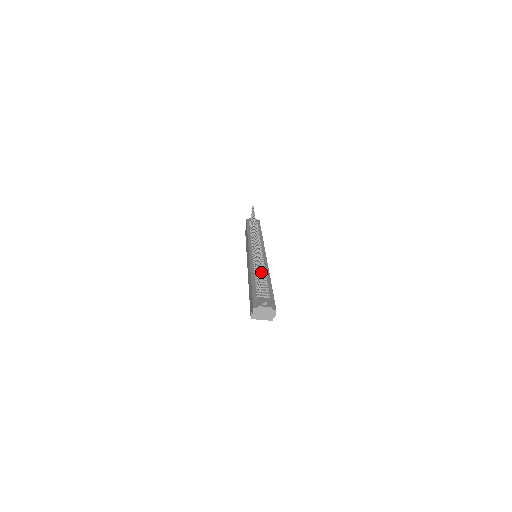
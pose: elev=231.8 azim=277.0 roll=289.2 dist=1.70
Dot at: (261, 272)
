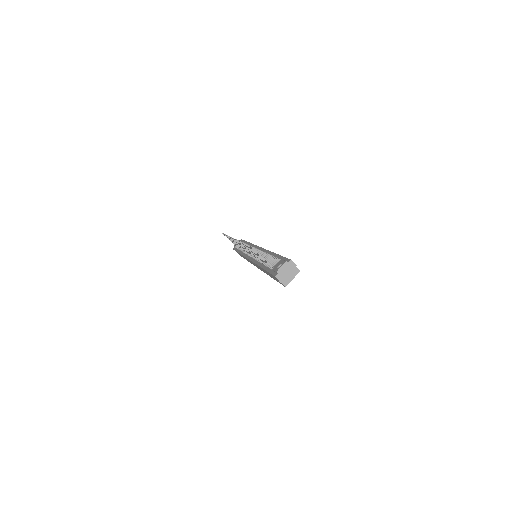
Dot at: occluded
